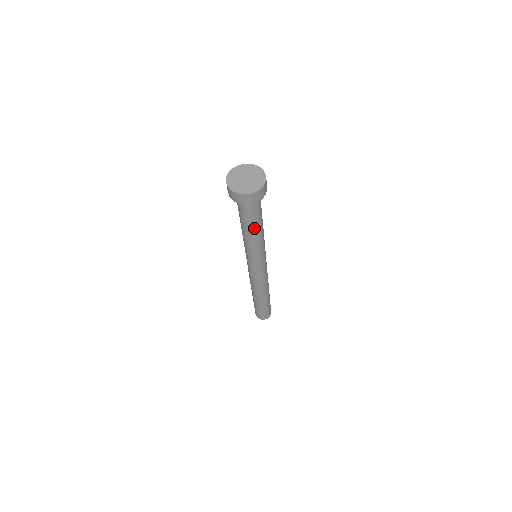
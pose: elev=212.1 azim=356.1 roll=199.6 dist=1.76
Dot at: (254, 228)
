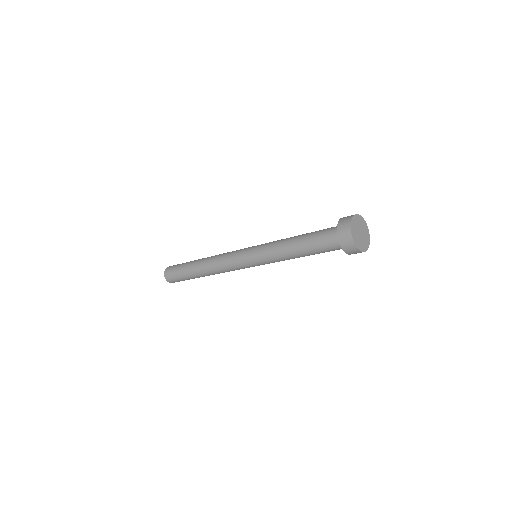
Dot at: (308, 255)
